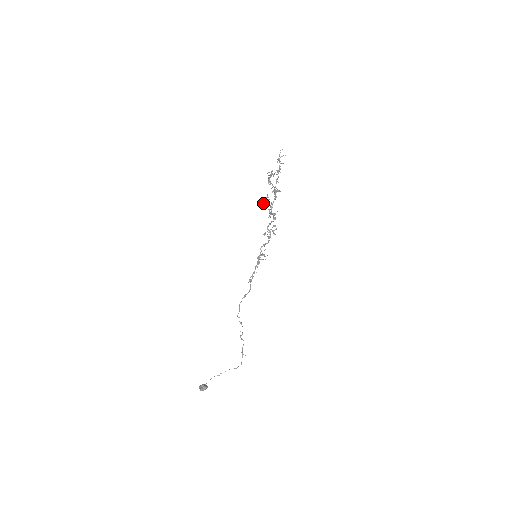
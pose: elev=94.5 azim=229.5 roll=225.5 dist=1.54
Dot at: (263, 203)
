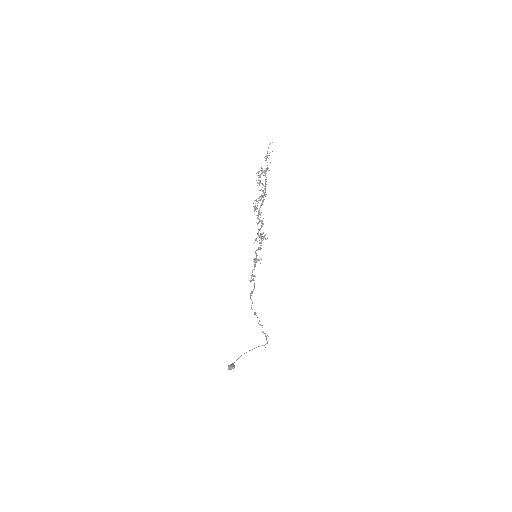
Dot at: occluded
